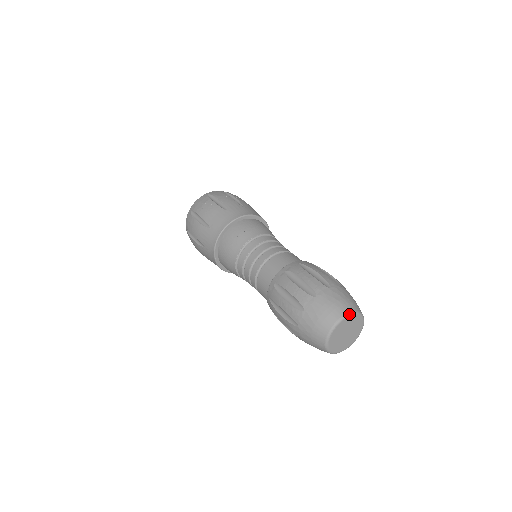
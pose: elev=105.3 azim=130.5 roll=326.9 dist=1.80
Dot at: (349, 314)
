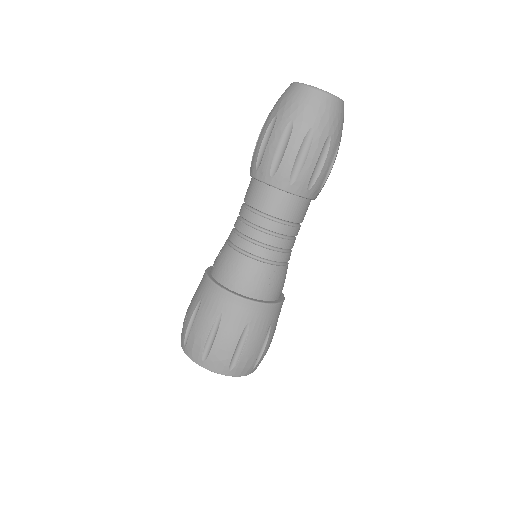
Dot at: occluded
